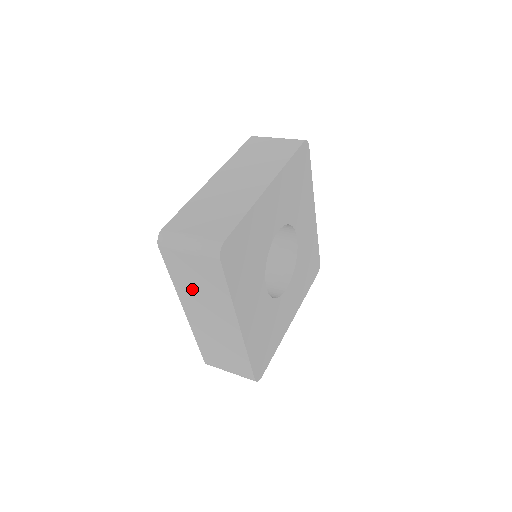
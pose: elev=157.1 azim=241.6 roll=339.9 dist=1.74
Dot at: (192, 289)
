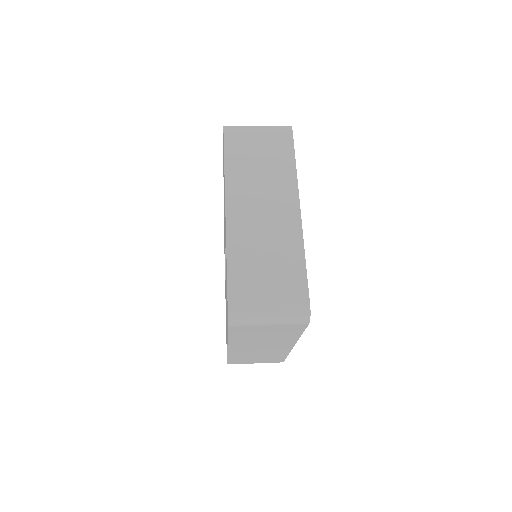
Dot at: (252, 339)
